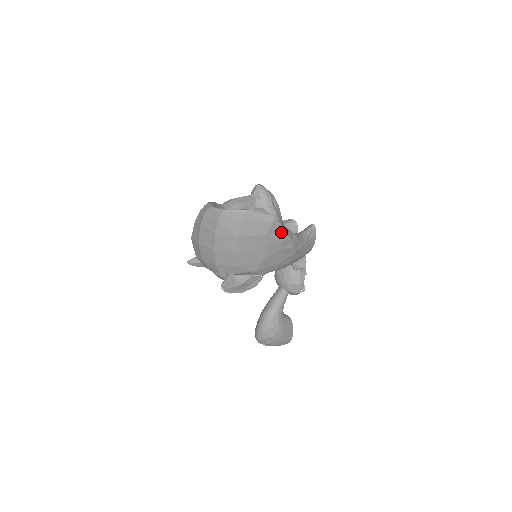
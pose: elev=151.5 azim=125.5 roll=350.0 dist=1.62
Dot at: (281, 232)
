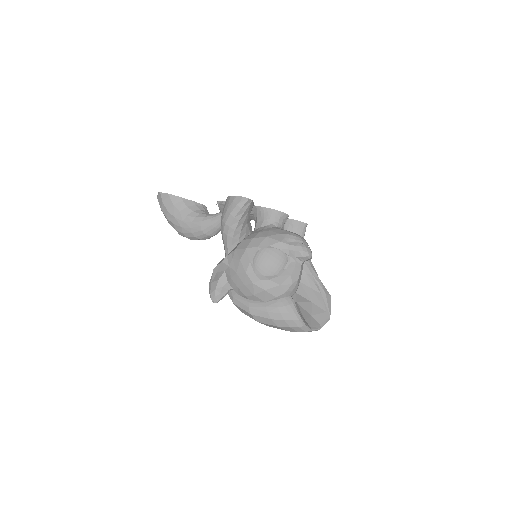
Dot at: occluded
